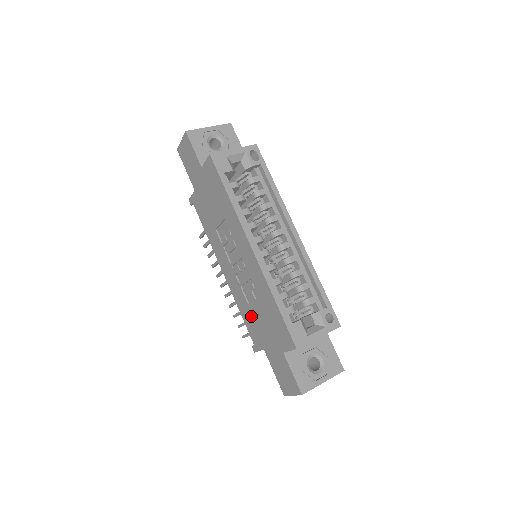
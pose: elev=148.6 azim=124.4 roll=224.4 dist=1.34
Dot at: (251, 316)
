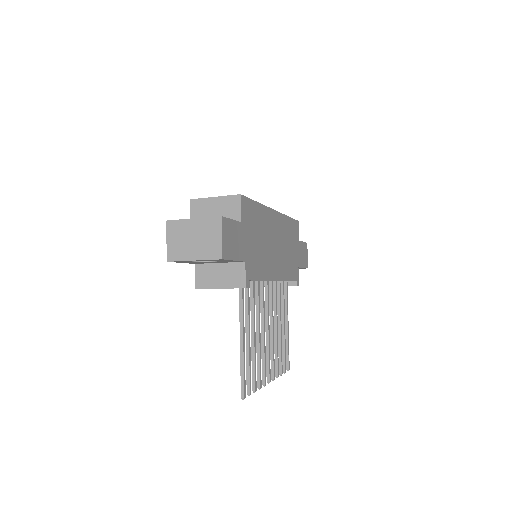
Dot at: occluded
